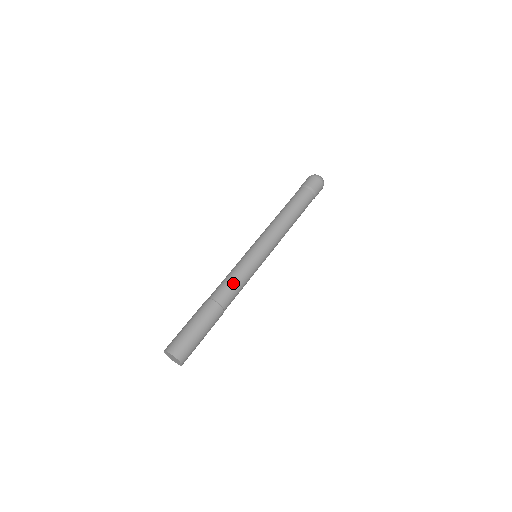
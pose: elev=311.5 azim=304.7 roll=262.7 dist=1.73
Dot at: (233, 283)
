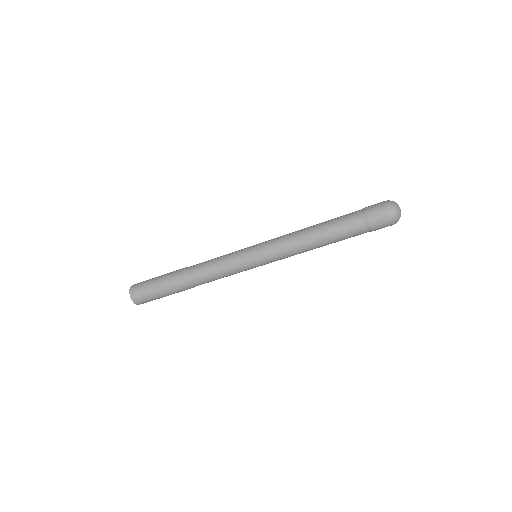
Dot at: (210, 270)
